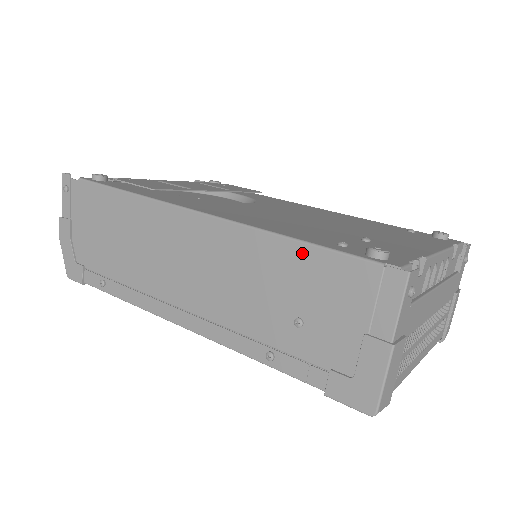
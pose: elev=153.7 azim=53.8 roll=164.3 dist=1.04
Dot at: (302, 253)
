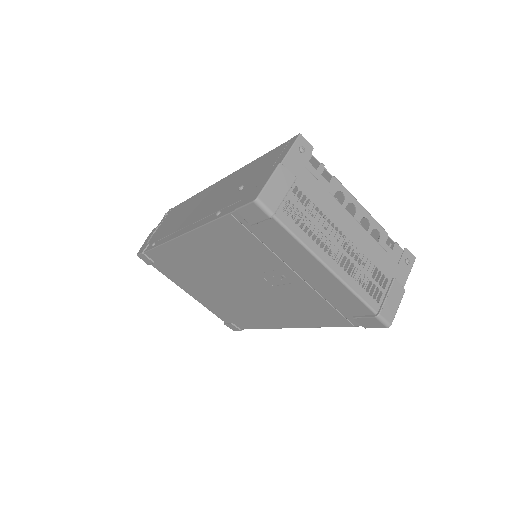
Dot at: (258, 160)
